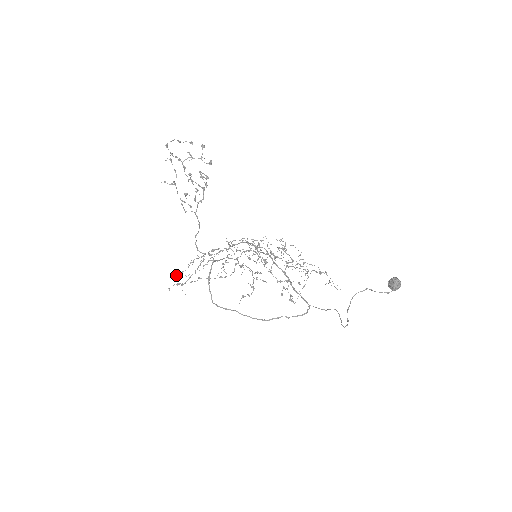
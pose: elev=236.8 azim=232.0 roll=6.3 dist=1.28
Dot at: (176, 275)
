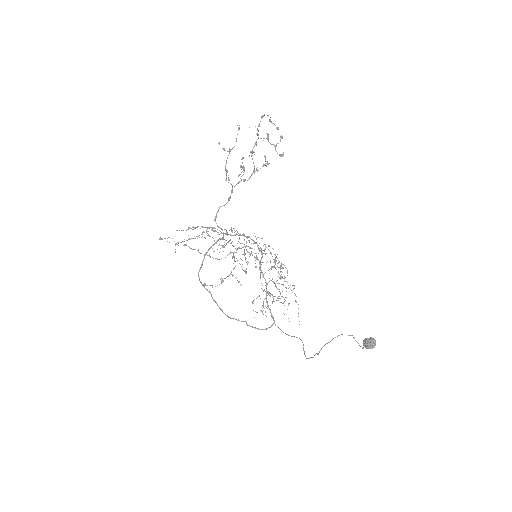
Dot at: (176, 230)
